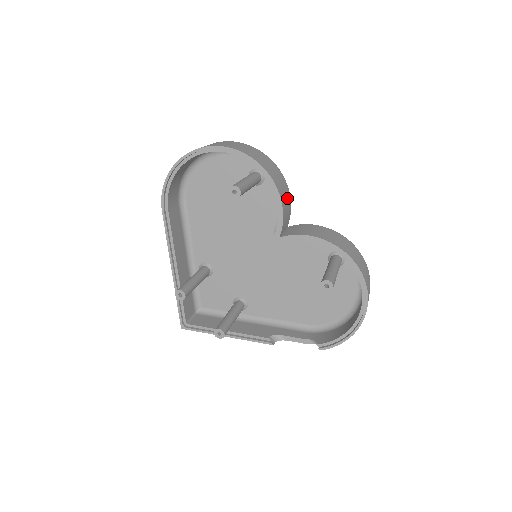
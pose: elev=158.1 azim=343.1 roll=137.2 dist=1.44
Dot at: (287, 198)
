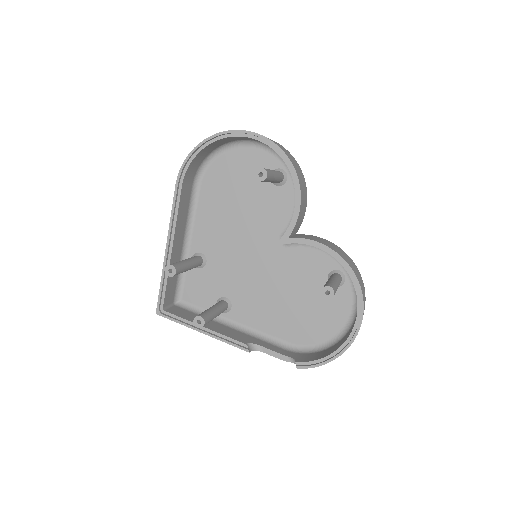
Dot at: (305, 203)
